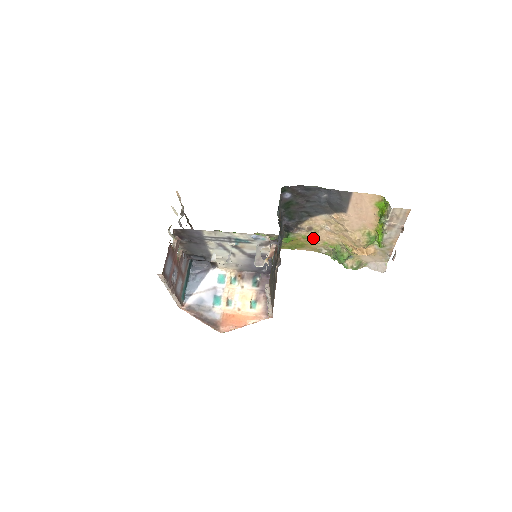
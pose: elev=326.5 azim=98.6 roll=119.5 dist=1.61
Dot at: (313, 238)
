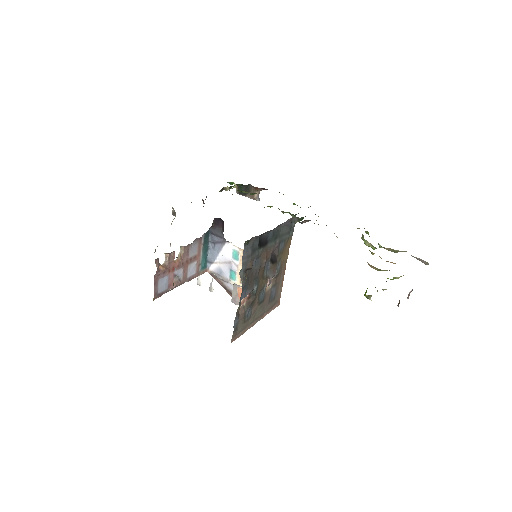
Dot at: occluded
